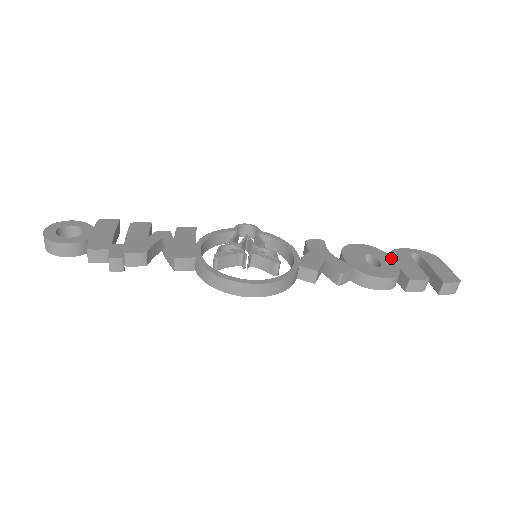
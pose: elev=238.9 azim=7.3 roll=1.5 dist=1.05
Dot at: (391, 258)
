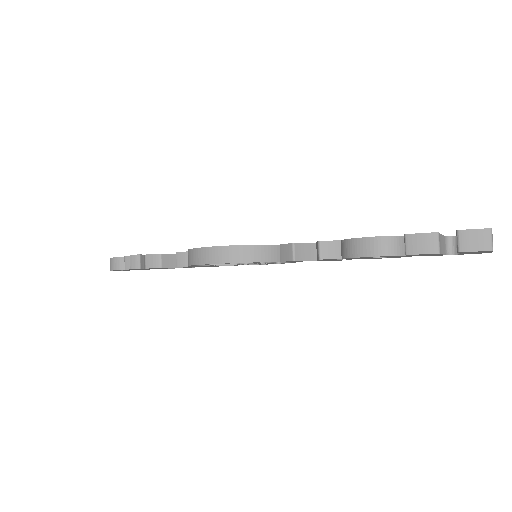
Dot at: occluded
